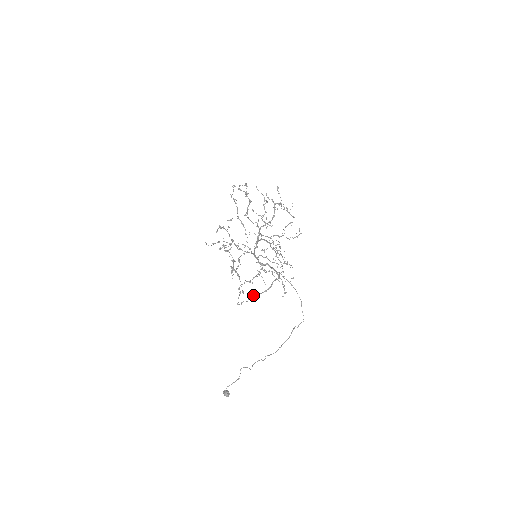
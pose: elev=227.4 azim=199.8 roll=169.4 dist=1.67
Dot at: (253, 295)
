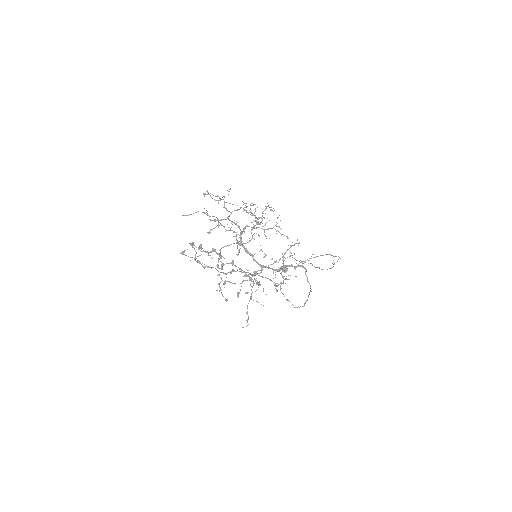
Dot at: (305, 303)
